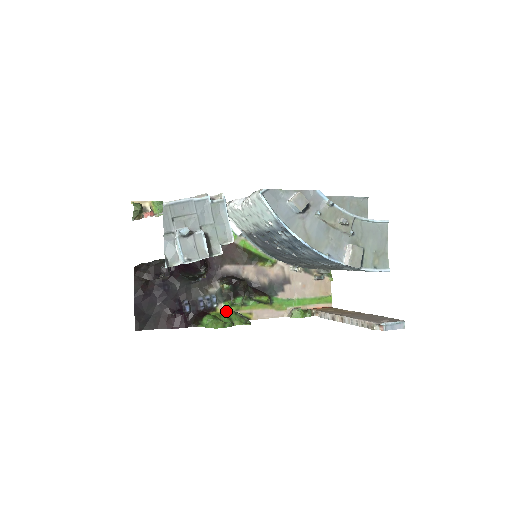
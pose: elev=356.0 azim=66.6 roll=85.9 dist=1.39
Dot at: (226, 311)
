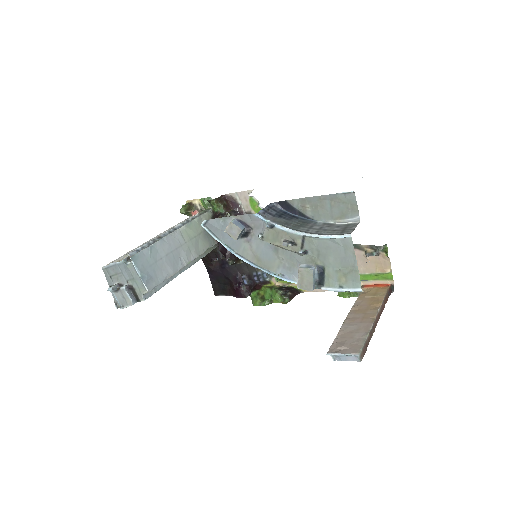
Dot at: (280, 284)
